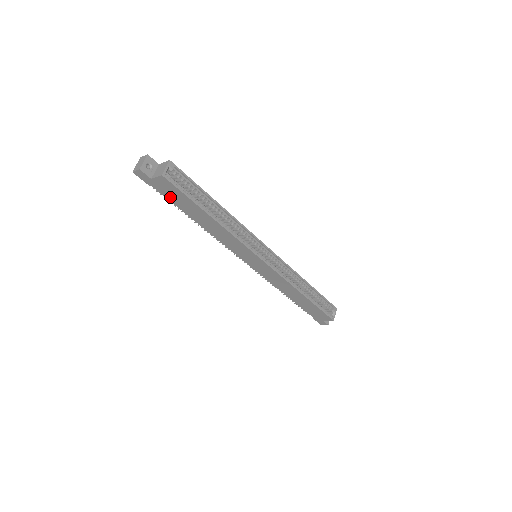
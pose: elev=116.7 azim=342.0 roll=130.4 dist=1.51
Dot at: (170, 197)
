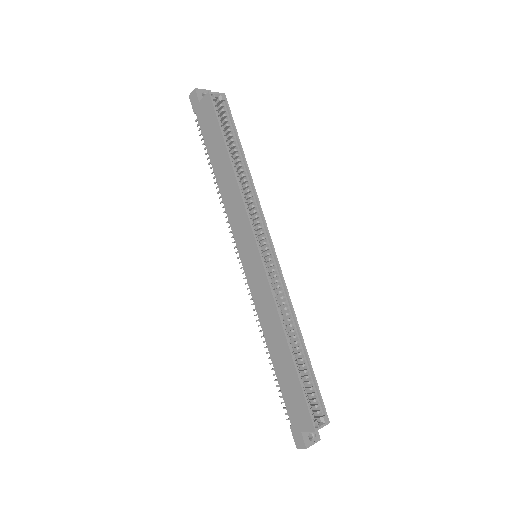
Dot at: (205, 131)
